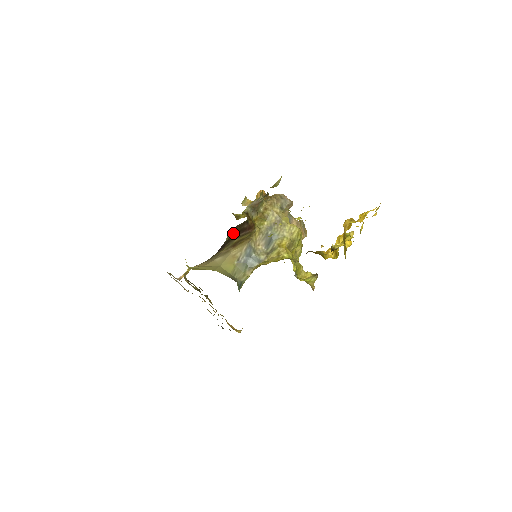
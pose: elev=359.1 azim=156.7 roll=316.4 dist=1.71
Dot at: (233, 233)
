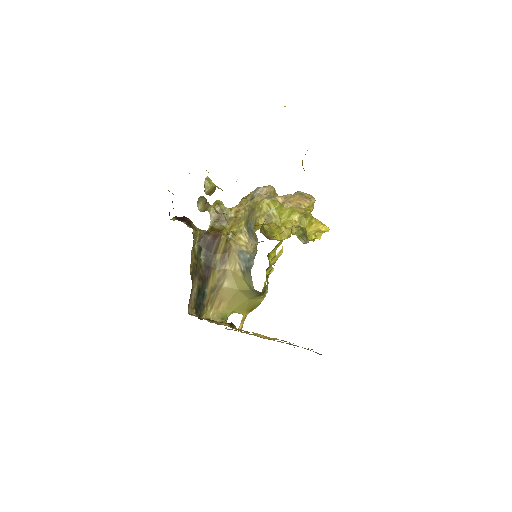
Dot at: (205, 252)
